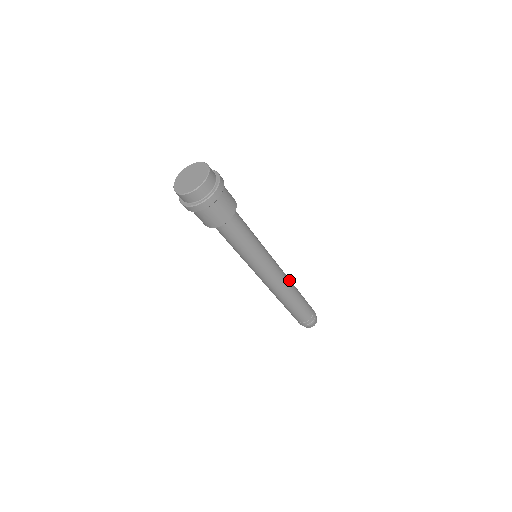
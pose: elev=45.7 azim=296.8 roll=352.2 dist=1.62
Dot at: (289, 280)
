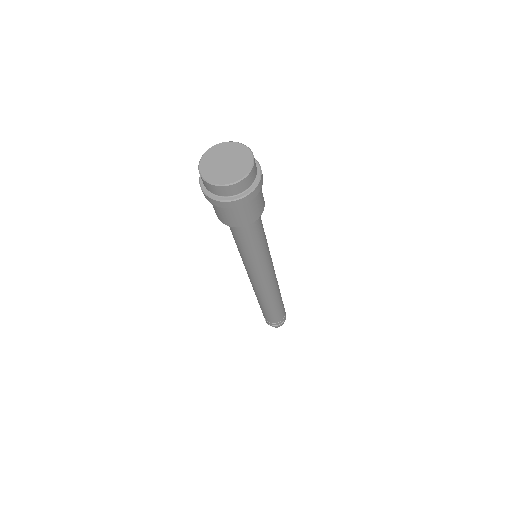
Dot at: occluded
